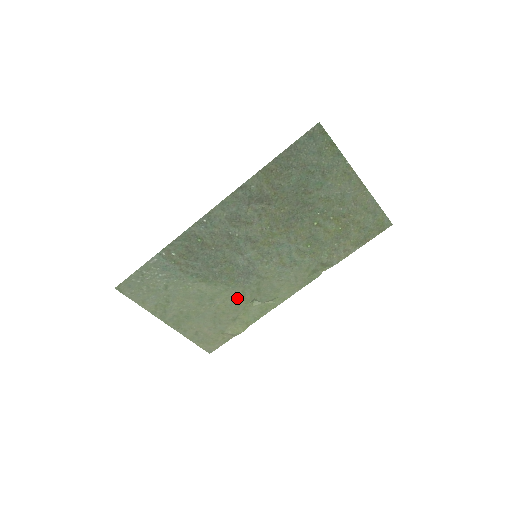
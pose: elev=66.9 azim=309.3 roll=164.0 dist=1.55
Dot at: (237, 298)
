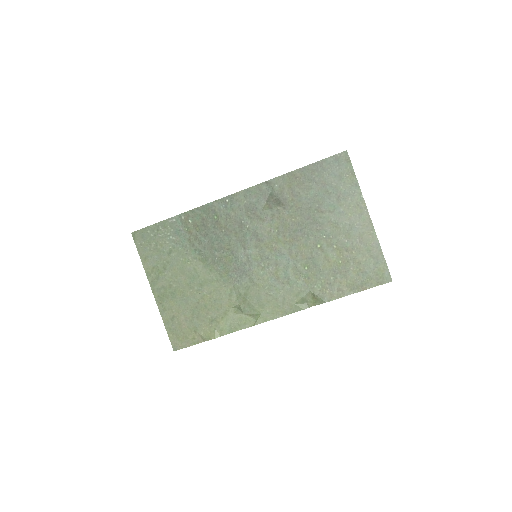
Dot at: (223, 295)
